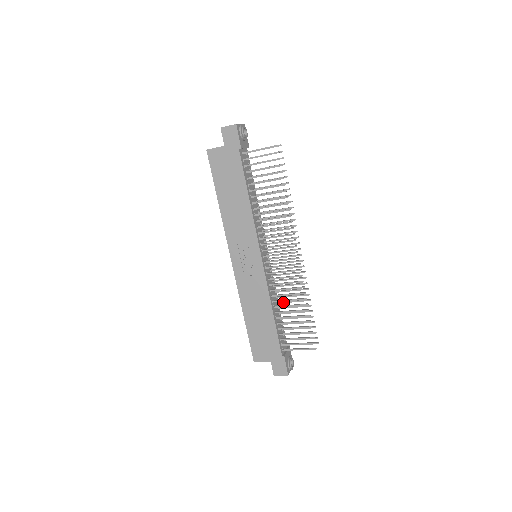
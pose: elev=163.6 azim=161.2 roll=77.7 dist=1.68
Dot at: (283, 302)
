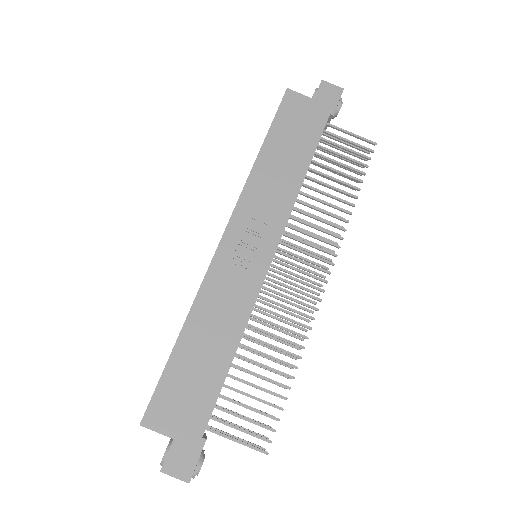
Dot at: occluded
